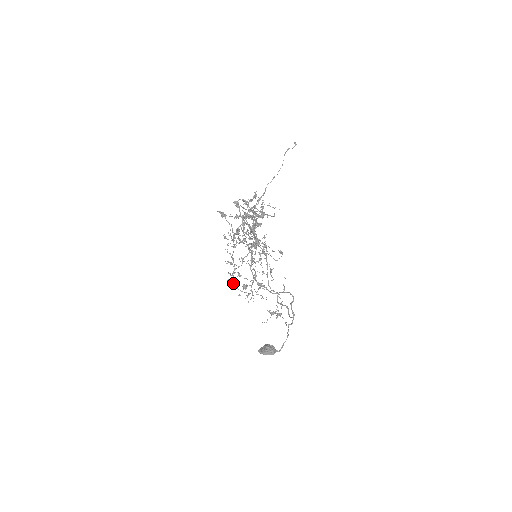
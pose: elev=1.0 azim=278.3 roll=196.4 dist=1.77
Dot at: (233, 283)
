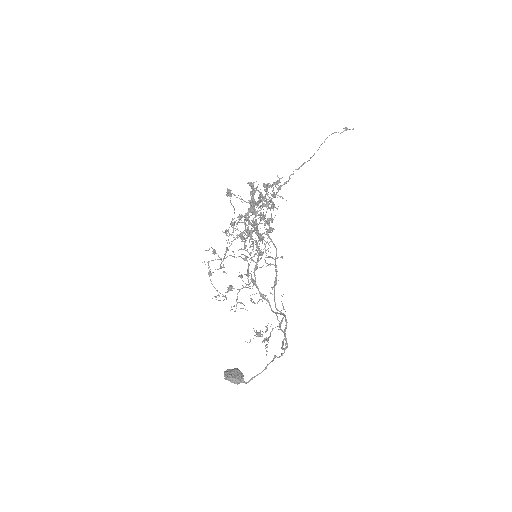
Dot at: (209, 276)
